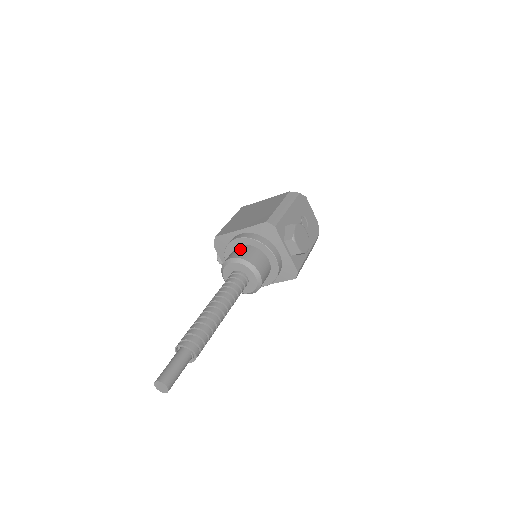
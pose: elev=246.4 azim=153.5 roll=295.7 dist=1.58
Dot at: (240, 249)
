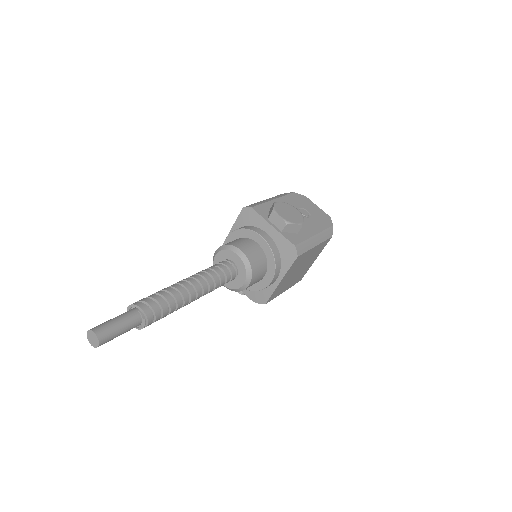
Dot at: occluded
